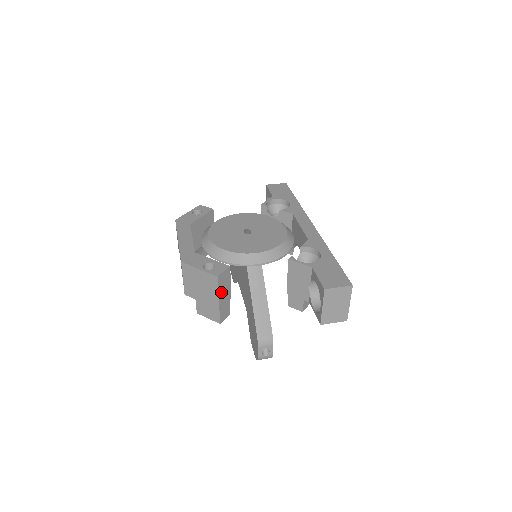
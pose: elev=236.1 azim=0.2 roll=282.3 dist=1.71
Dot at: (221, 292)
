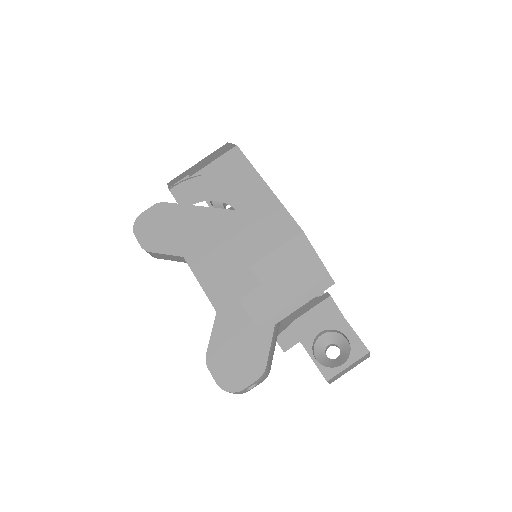
Dot at: (306, 298)
